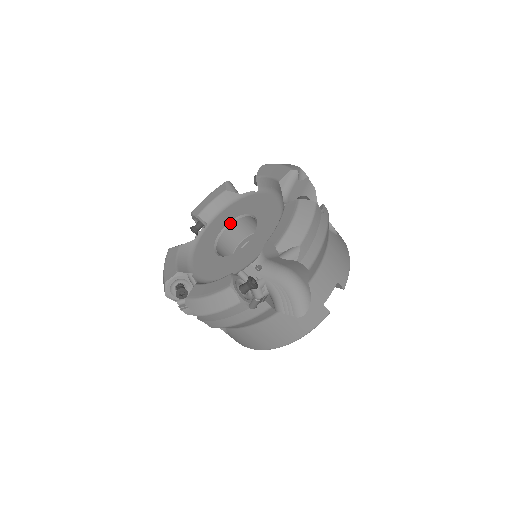
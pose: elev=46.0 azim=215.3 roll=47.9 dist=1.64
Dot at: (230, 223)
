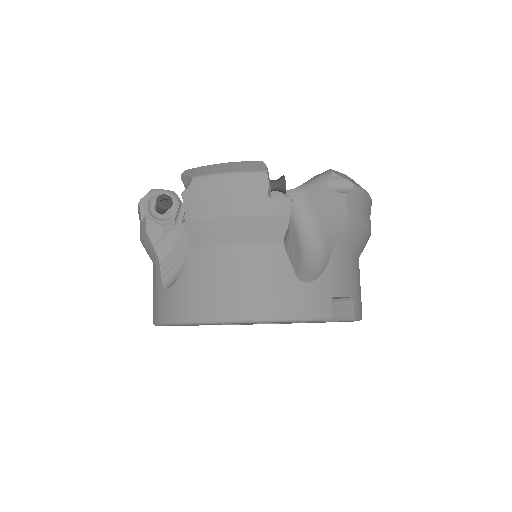
Dot at: occluded
